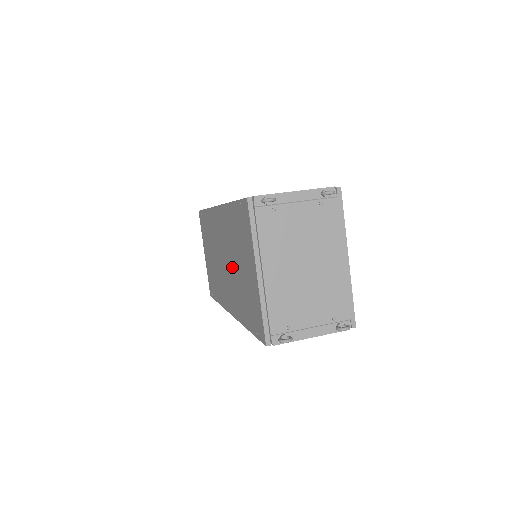
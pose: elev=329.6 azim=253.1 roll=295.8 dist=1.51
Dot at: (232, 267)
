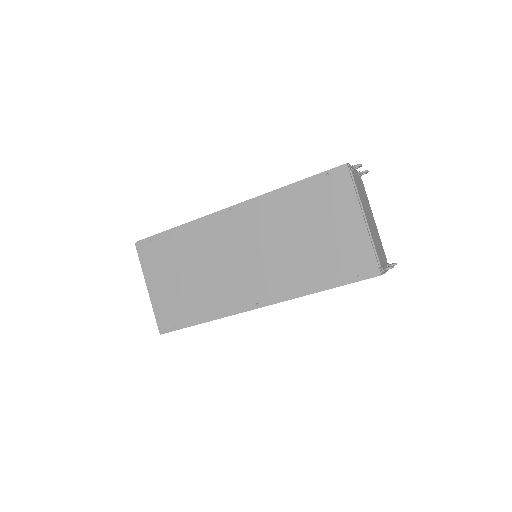
Dot at: (282, 248)
